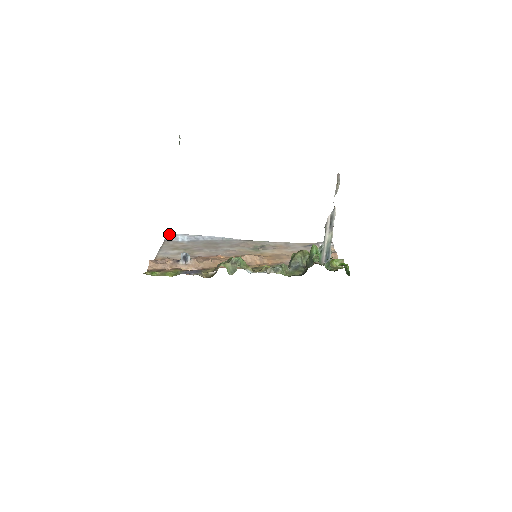
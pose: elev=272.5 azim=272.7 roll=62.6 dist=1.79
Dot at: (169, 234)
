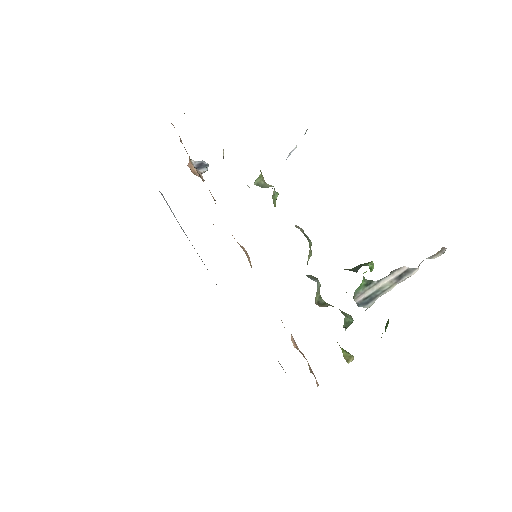
Dot at: occluded
